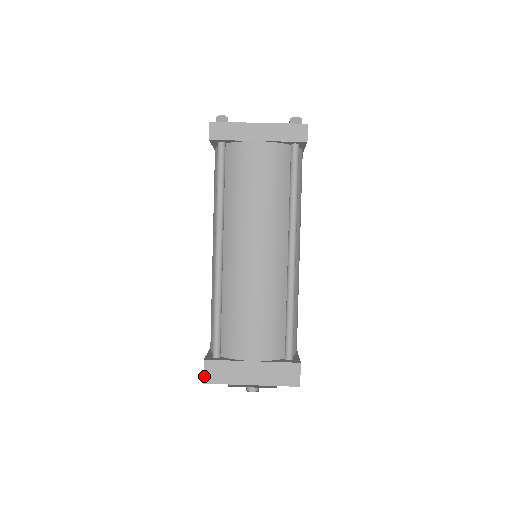
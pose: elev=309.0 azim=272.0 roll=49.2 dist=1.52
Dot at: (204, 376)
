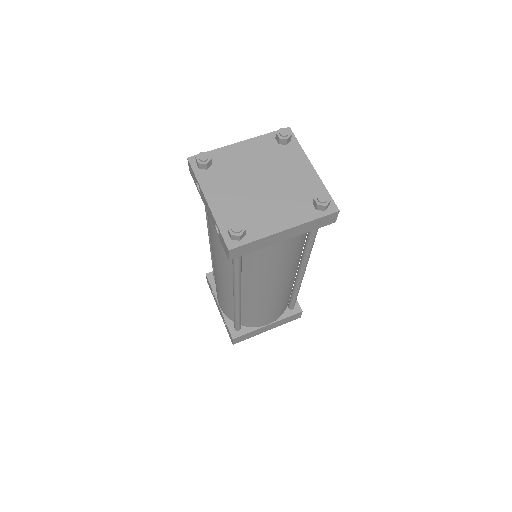
Dot at: (233, 343)
